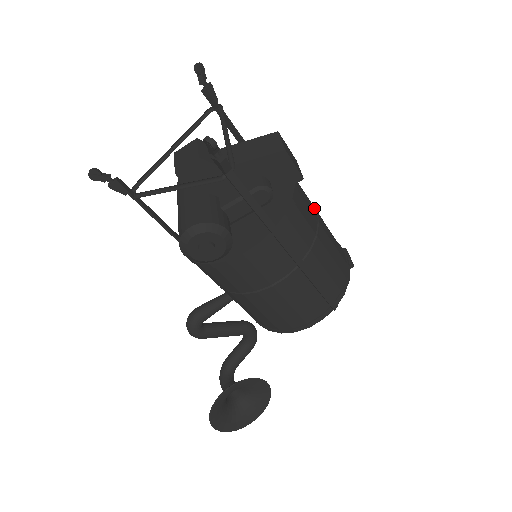
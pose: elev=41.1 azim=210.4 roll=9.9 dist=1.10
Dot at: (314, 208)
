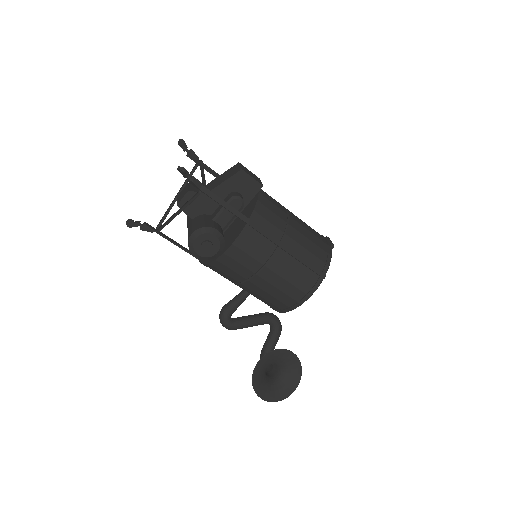
Dot at: (284, 208)
